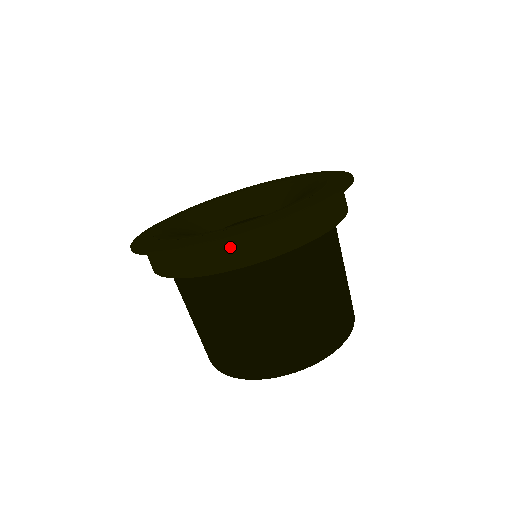
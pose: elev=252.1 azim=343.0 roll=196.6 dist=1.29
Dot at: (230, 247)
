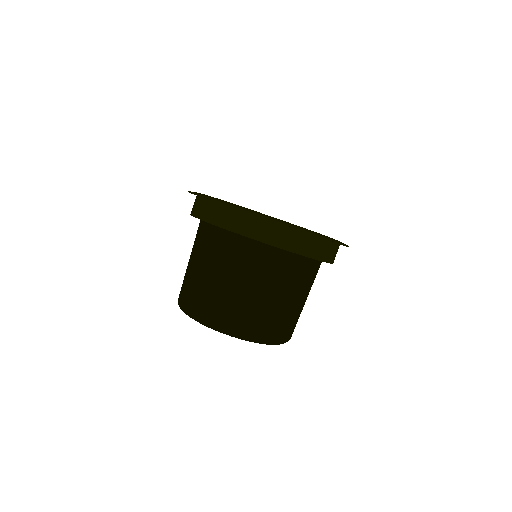
Dot at: (328, 247)
